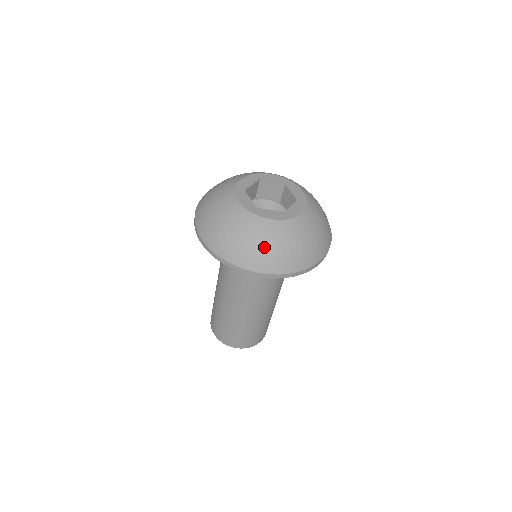
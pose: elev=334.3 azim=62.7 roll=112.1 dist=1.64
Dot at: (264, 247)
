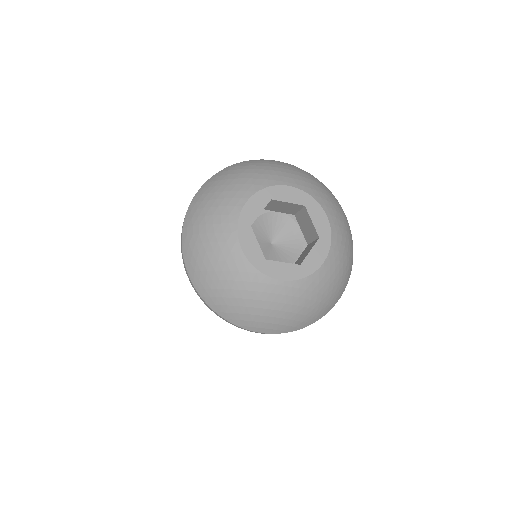
Dot at: (337, 284)
